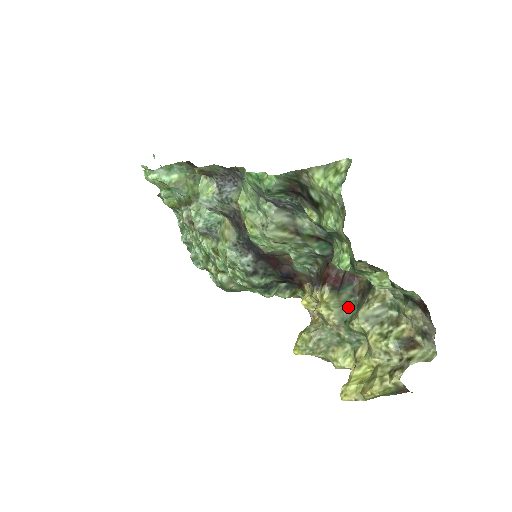
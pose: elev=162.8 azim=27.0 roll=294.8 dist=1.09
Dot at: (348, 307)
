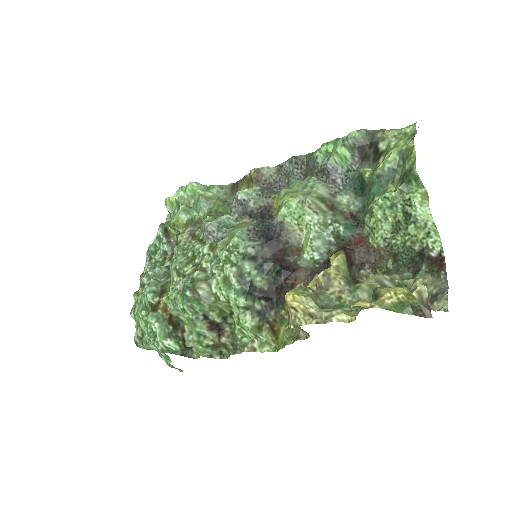
Dot at: (353, 283)
